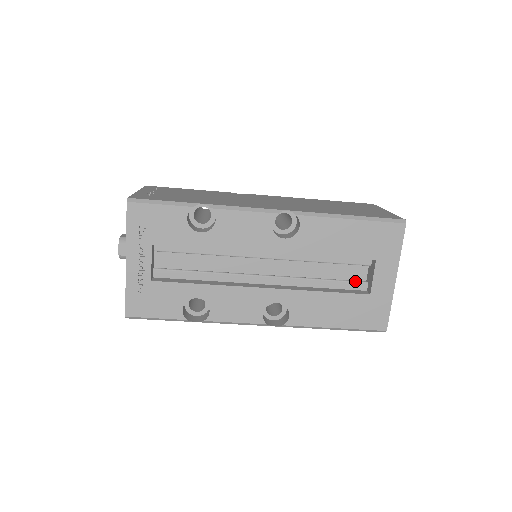
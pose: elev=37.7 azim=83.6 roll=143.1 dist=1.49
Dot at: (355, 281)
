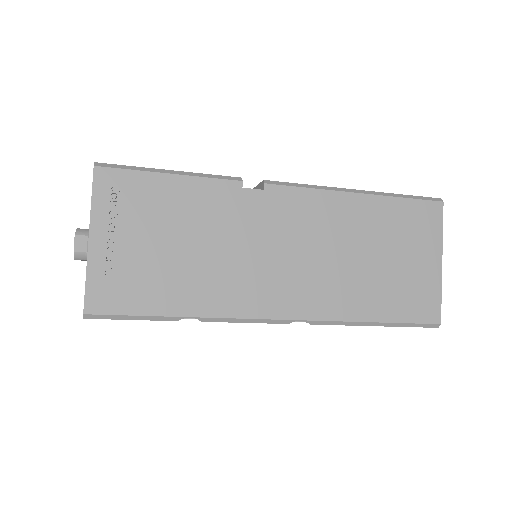
Dot at: occluded
